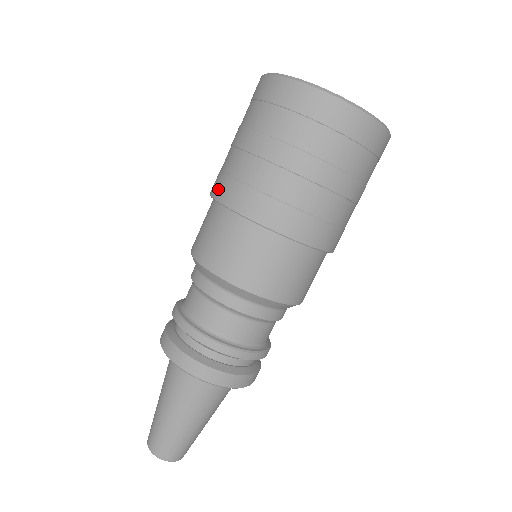
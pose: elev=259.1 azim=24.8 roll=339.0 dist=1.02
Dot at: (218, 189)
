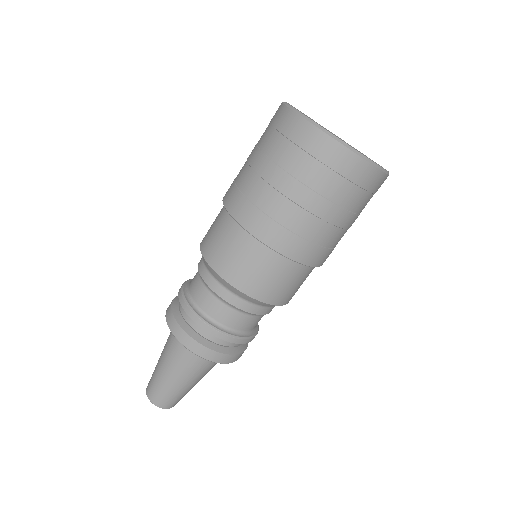
Dot at: (275, 240)
